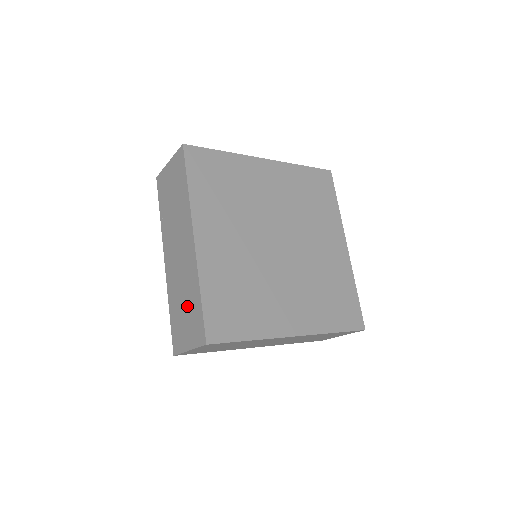
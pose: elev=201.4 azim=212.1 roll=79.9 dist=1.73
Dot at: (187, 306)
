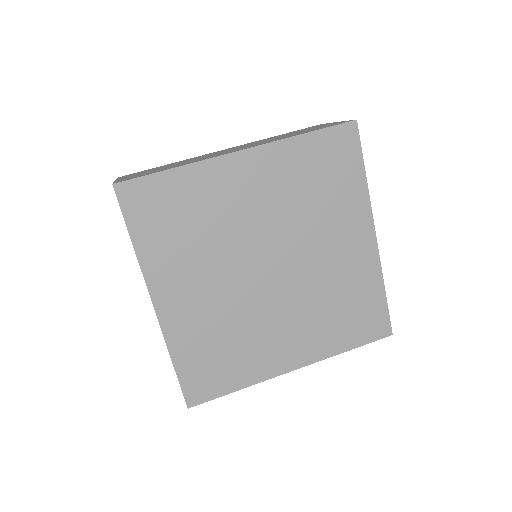
Dot at: occluded
